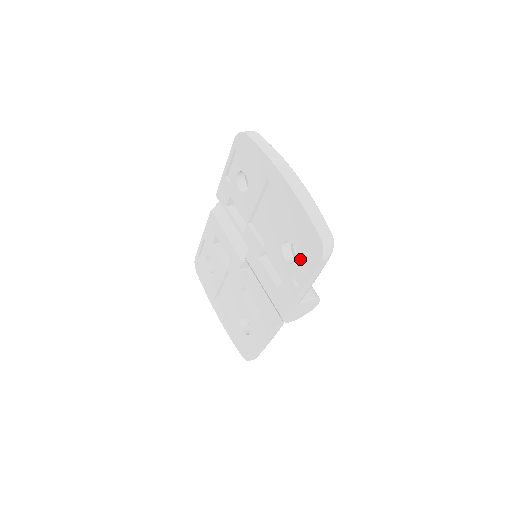
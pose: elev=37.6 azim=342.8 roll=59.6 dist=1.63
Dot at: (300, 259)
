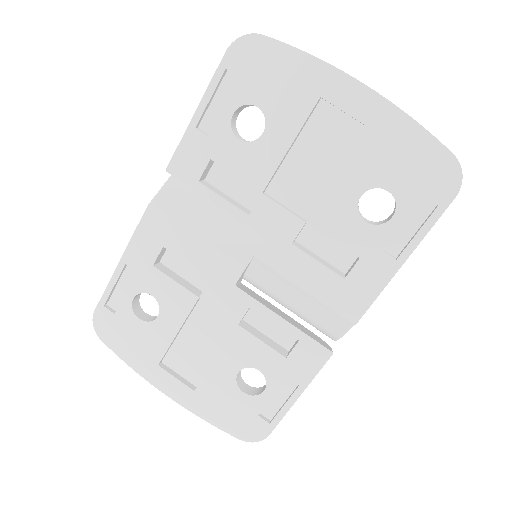
Dot at: (405, 208)
